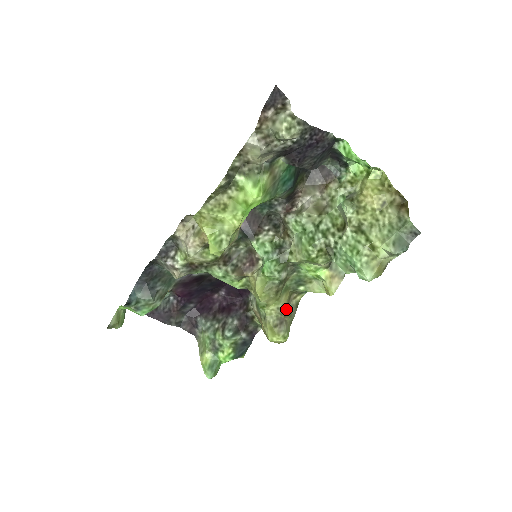
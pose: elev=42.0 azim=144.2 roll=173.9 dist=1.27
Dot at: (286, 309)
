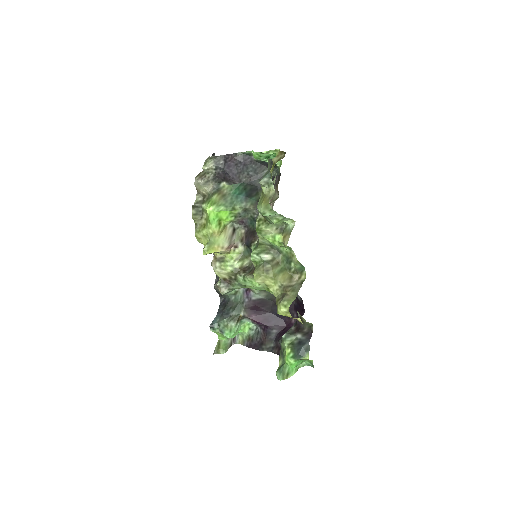
Dot at: (287, 286)
